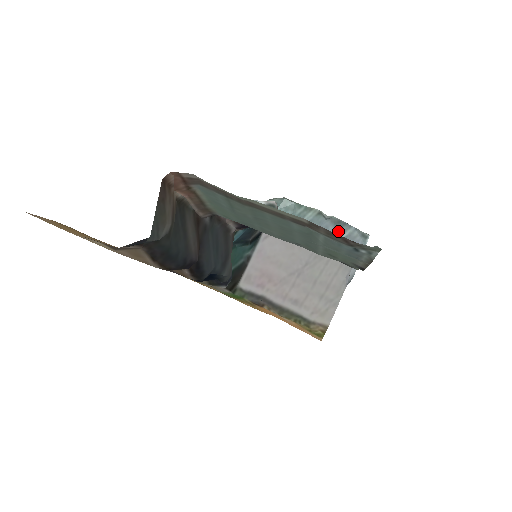
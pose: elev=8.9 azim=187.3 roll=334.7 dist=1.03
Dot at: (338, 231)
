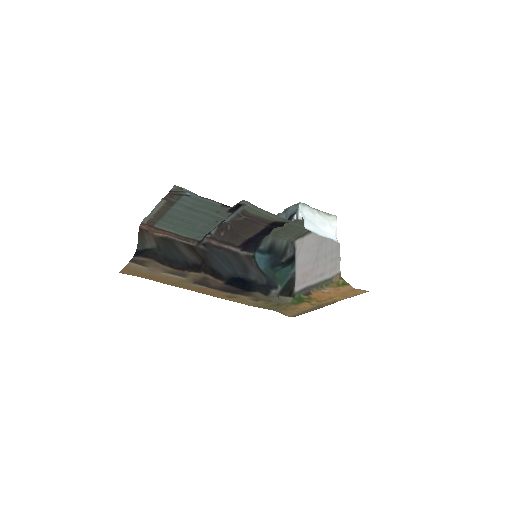
Dot at: (287, 214)
